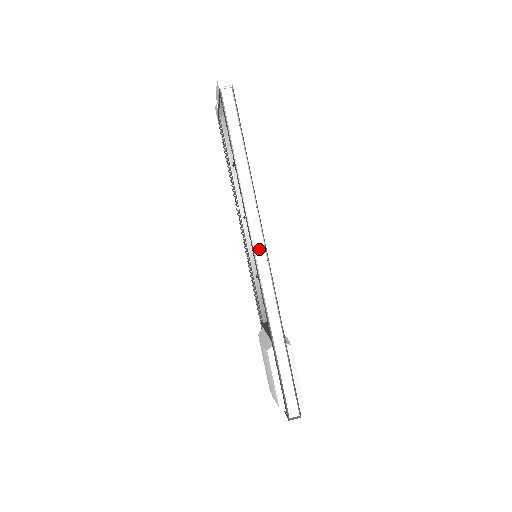
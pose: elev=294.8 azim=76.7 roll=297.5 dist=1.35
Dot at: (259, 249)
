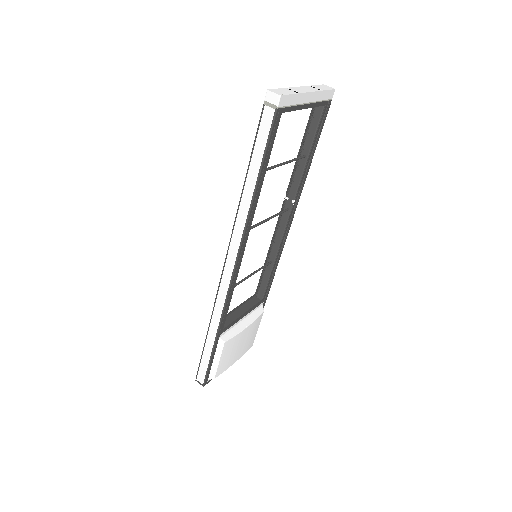
Dot at: (229, 266)
